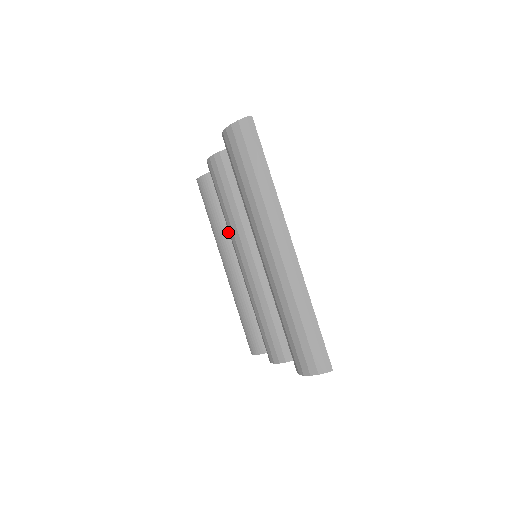
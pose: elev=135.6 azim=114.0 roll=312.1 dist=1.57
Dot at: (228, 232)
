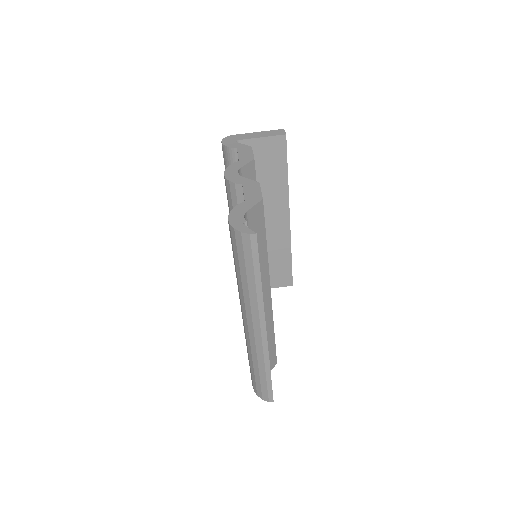
Dot at: occluded
